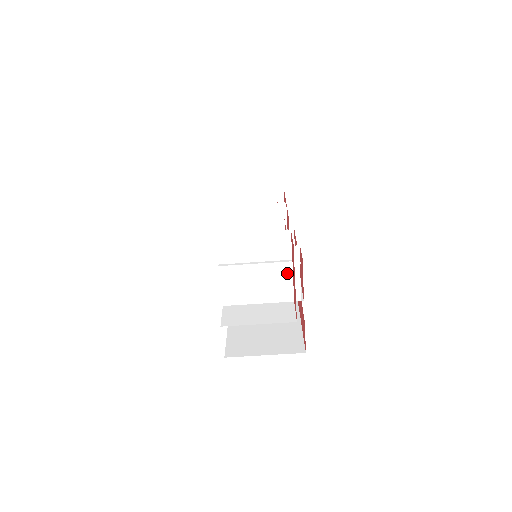
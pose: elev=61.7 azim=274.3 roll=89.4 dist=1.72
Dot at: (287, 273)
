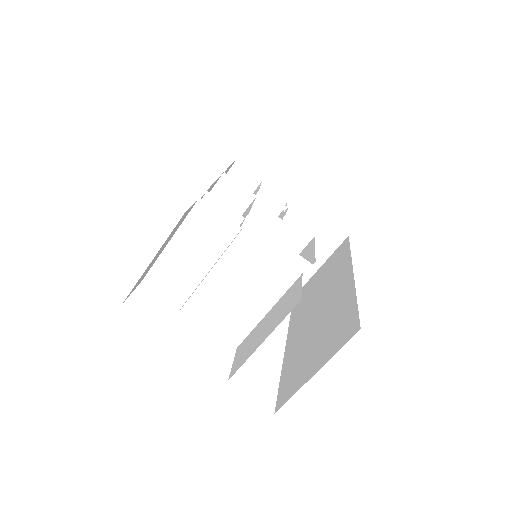
Dot at: (253, 249)
